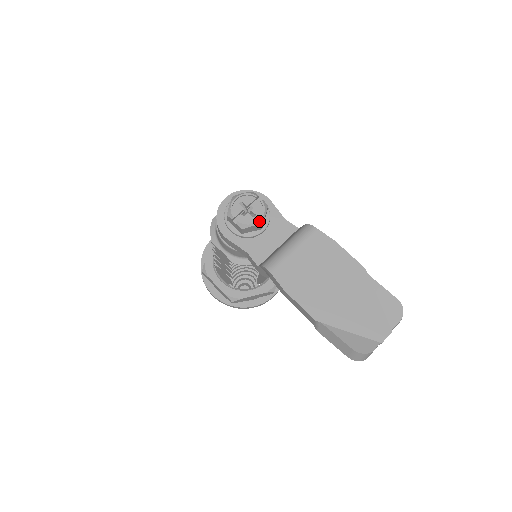
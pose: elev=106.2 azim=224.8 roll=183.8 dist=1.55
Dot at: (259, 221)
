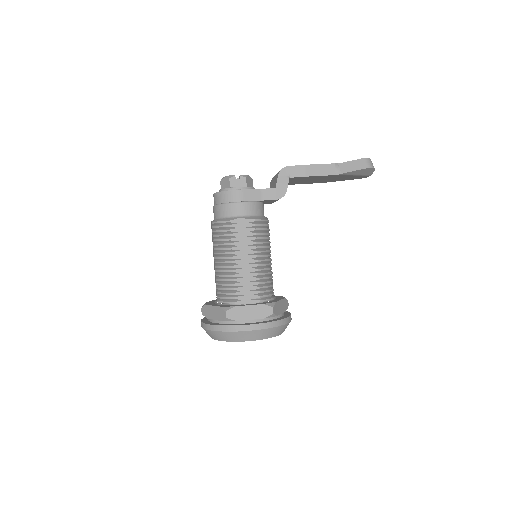
Dot at: occluded
